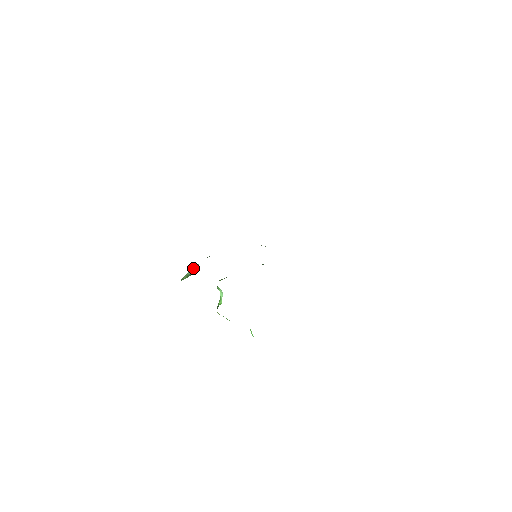
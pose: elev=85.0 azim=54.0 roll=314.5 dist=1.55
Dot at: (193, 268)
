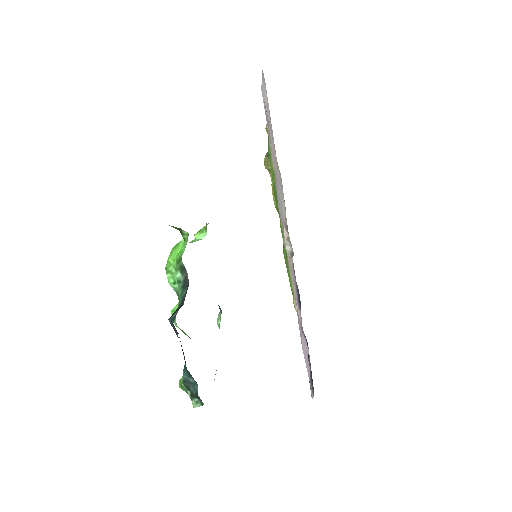
Dot at: occluded
